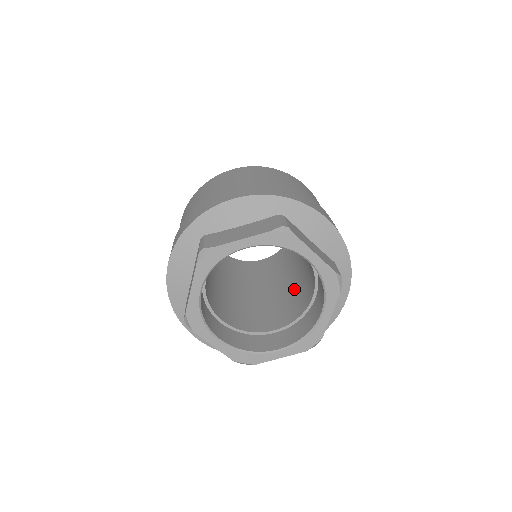
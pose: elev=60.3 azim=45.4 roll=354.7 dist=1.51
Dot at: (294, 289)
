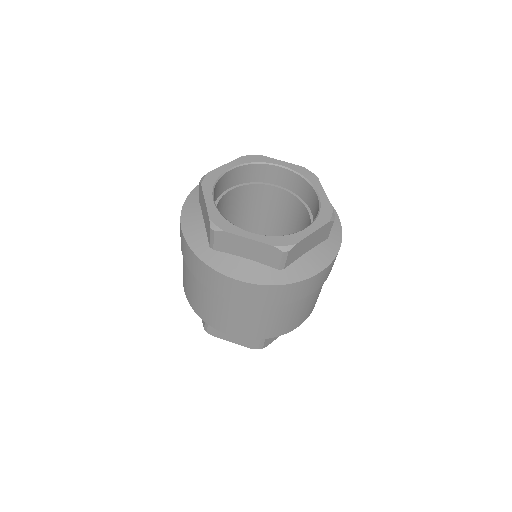
Dot at: occluded
